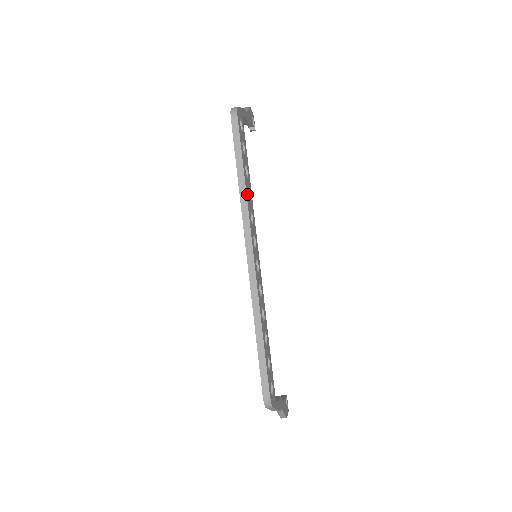
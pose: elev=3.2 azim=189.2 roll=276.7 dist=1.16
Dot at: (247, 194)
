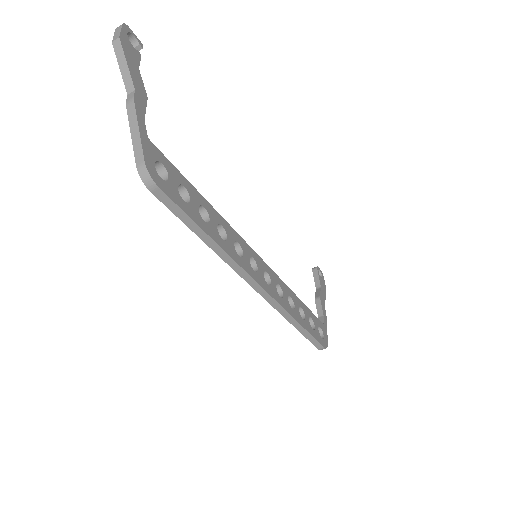
Dot at: (224, 246)
